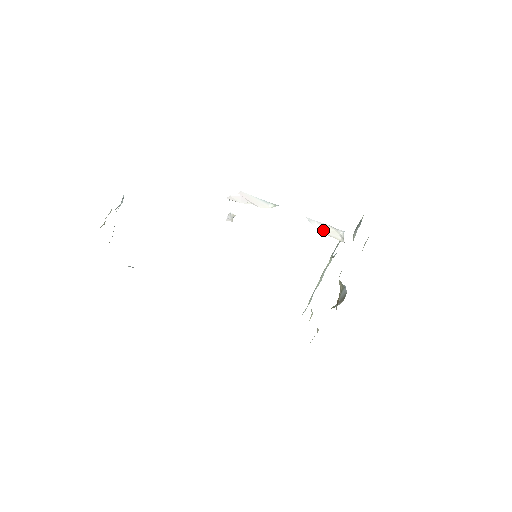
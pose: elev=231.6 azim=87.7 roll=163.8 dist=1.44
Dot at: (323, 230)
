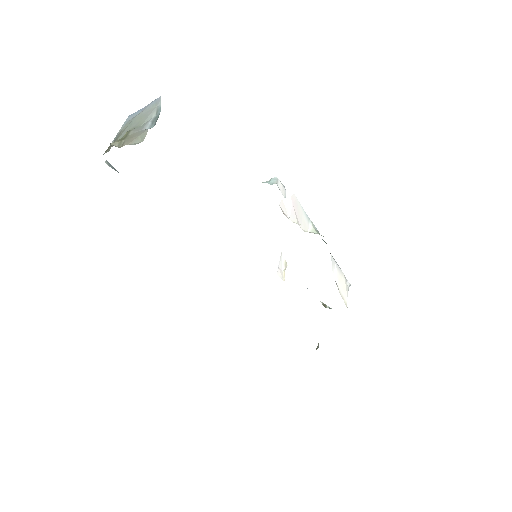
Dot at: (338, 281)
